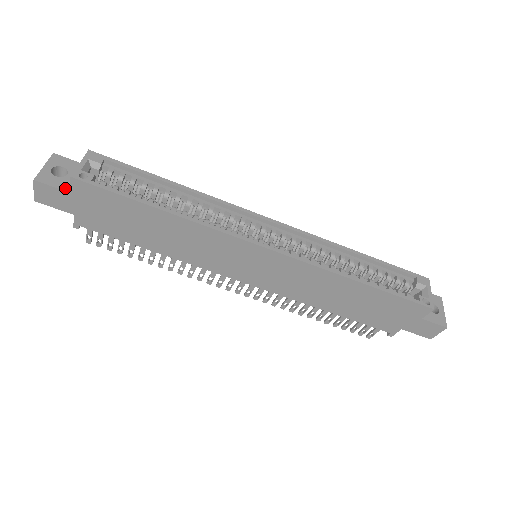
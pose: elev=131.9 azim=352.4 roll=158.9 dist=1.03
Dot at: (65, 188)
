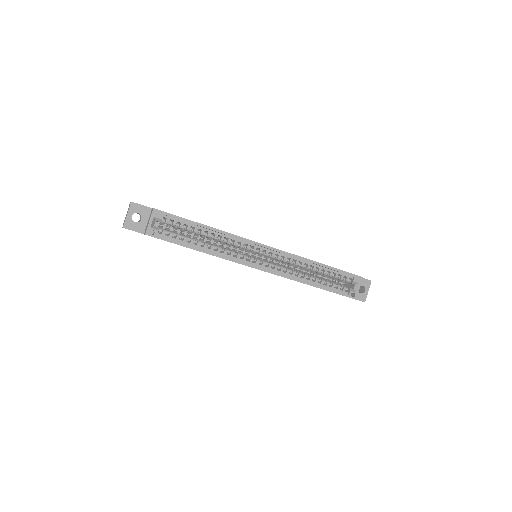
Dot at: (141, 231)
